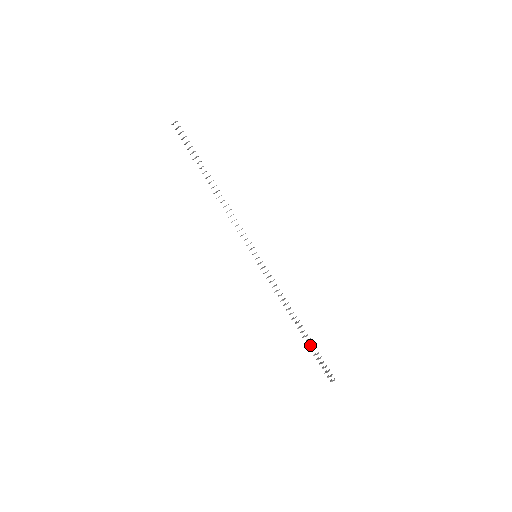
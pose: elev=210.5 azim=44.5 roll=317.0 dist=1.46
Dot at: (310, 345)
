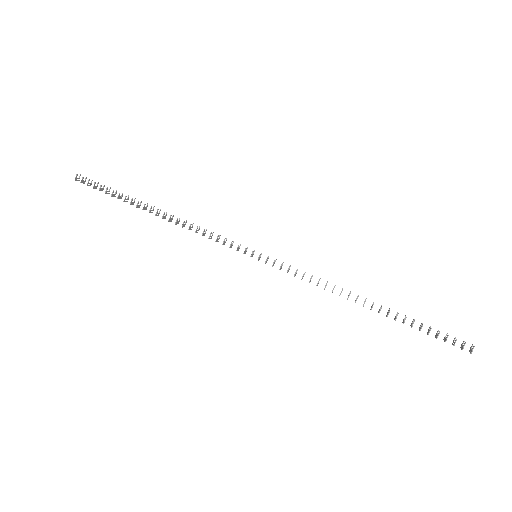
Dot at: (402, 322)
